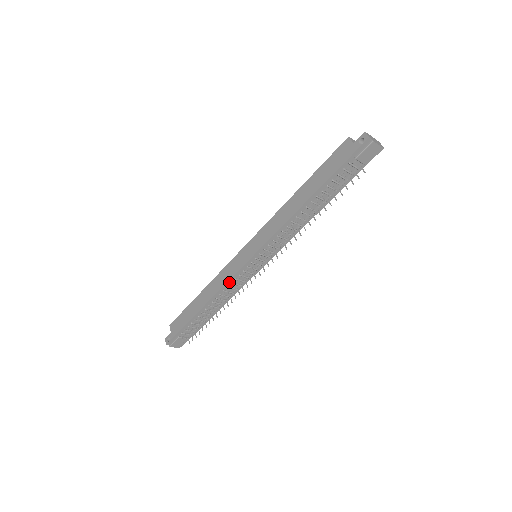
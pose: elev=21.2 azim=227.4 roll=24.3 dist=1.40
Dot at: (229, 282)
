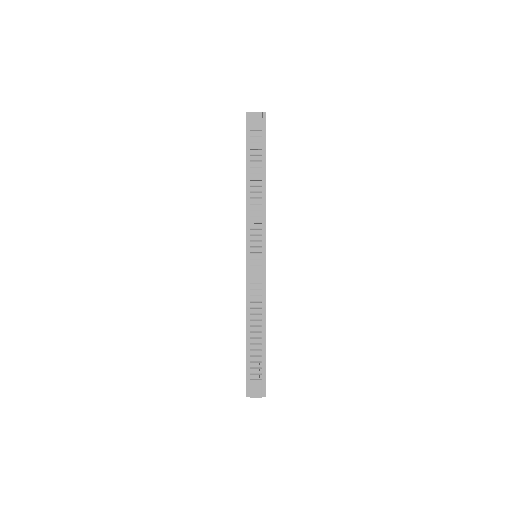
Dot at: (248, 290)
